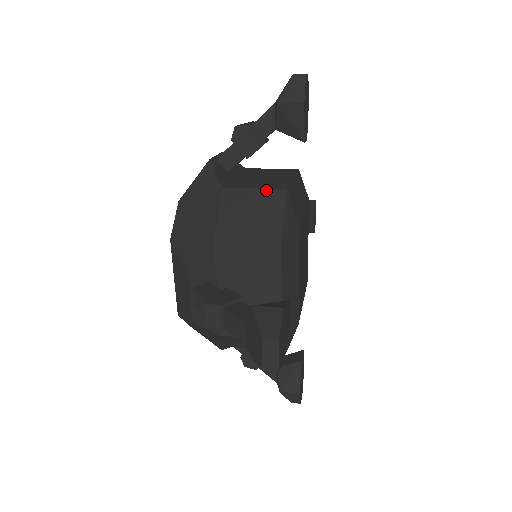
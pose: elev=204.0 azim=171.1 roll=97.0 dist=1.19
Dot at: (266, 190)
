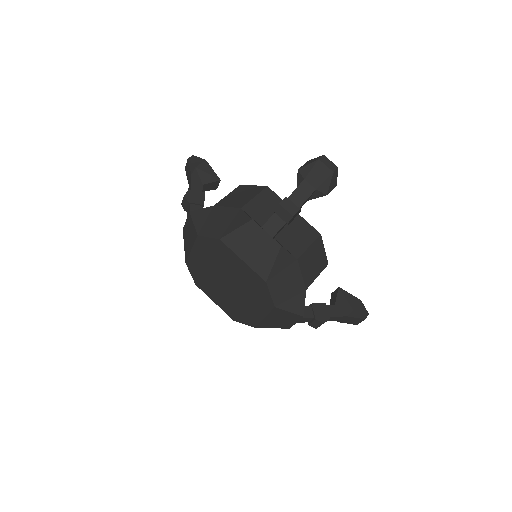
Dot at: (314, 243)
